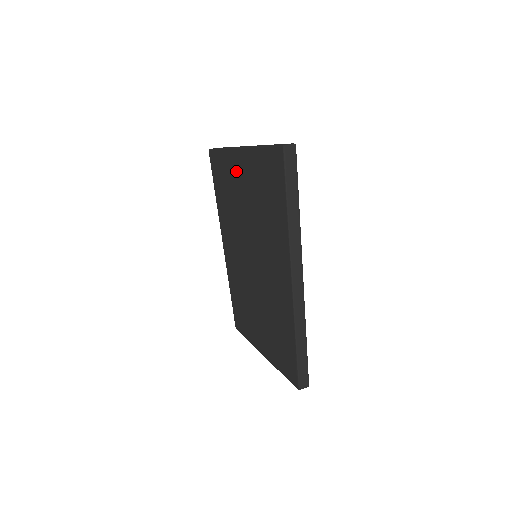
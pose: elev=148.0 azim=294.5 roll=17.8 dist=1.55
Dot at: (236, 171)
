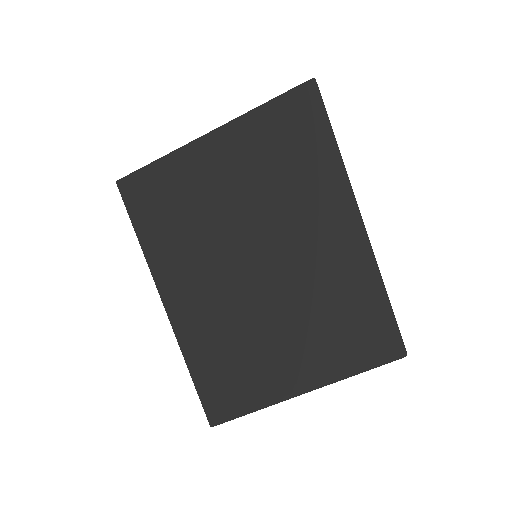
Dot at: (206, 162)
